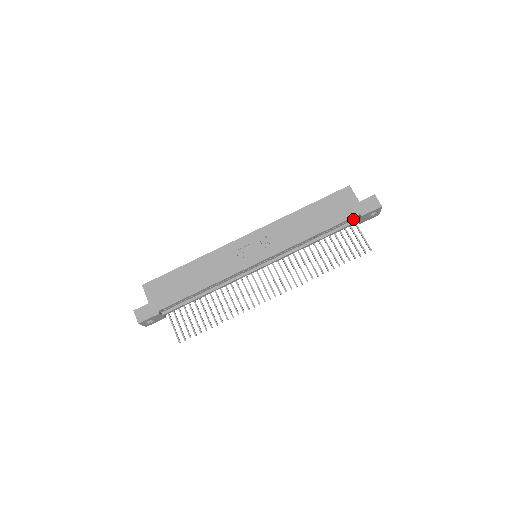
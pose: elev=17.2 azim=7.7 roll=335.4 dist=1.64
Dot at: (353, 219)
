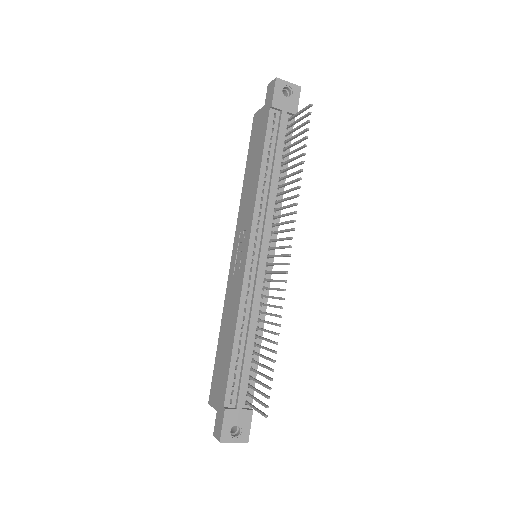
Dot at: (277, 119)
